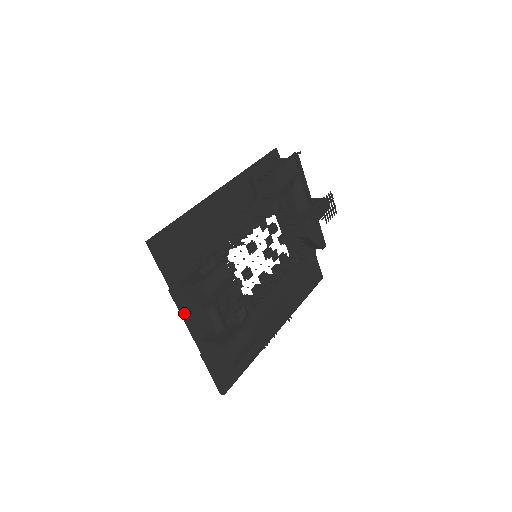
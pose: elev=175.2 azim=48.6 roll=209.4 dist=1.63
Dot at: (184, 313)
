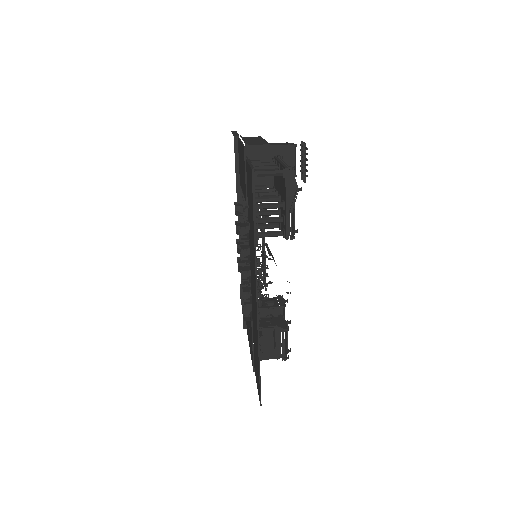
Dot at: occluded
